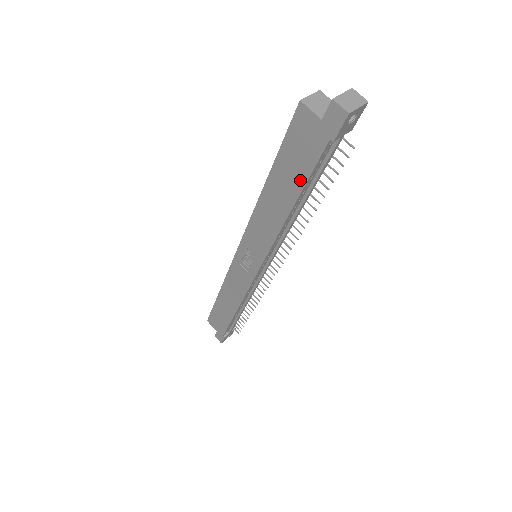
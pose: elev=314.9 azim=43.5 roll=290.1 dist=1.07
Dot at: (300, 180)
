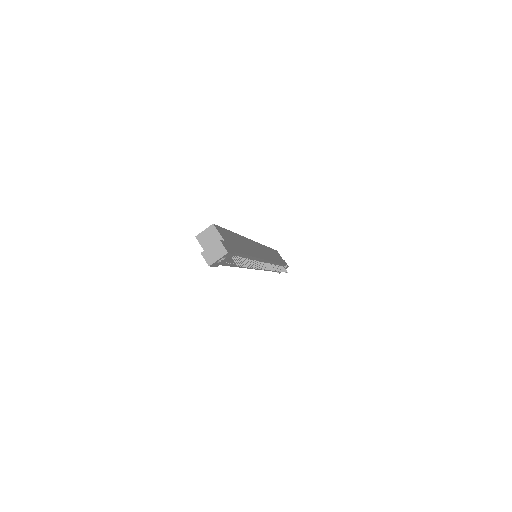
Dot at: occluded
